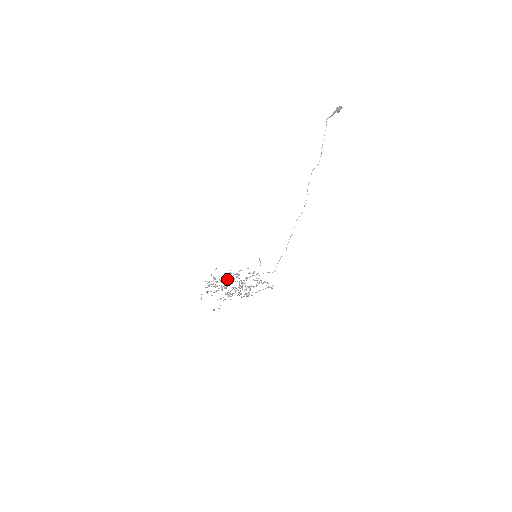
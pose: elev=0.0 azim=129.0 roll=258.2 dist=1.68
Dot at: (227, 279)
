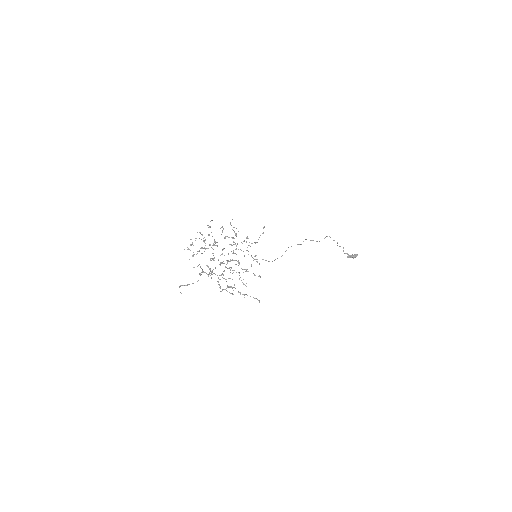
Dot at: (222, 230)
